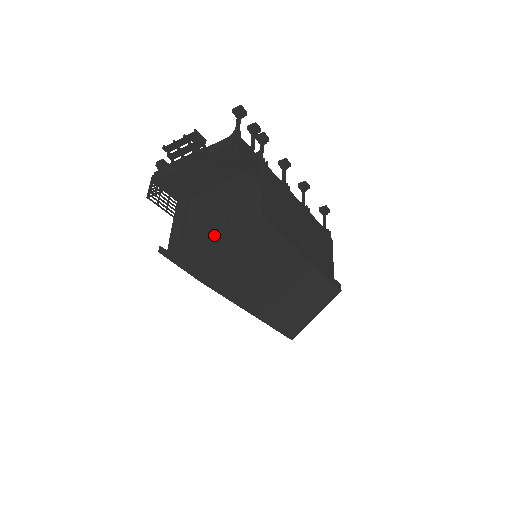
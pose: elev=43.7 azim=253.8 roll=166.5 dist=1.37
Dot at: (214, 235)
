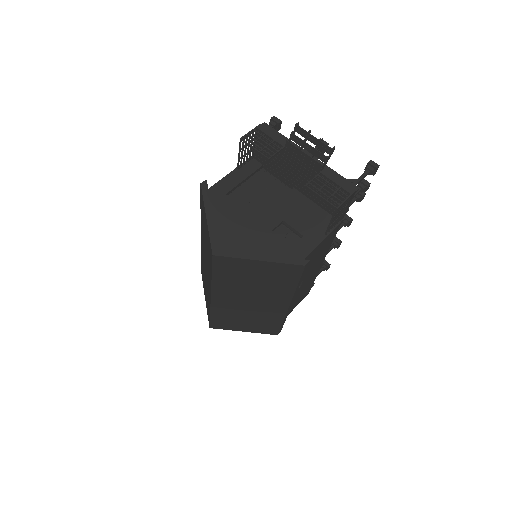
Dot at: (256, 228)
